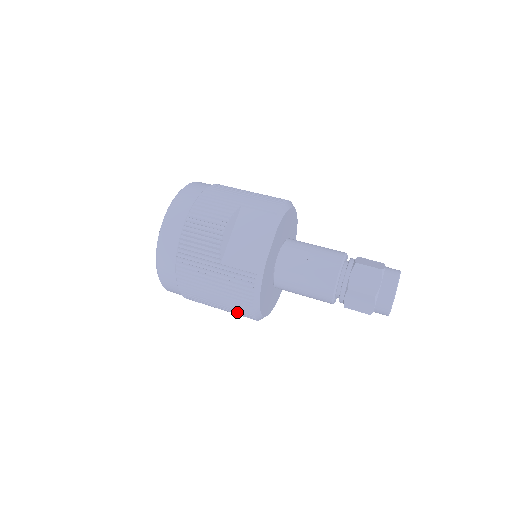
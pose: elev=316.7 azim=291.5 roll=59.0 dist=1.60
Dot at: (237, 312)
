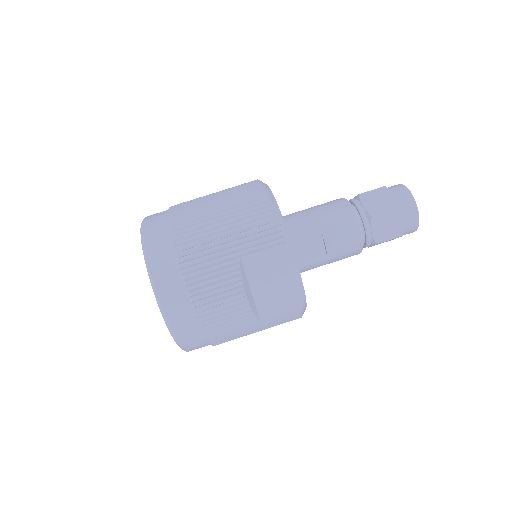
Dot at: occluded
